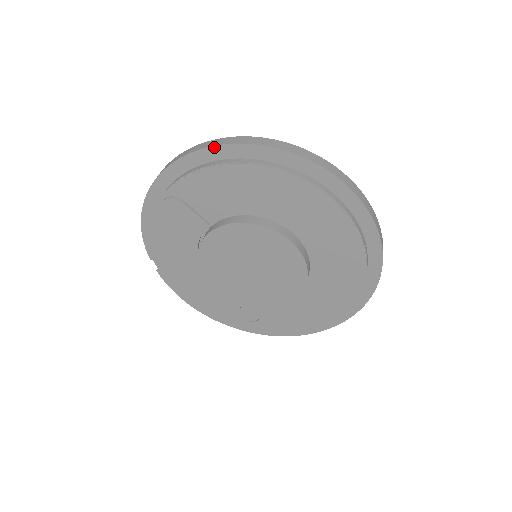
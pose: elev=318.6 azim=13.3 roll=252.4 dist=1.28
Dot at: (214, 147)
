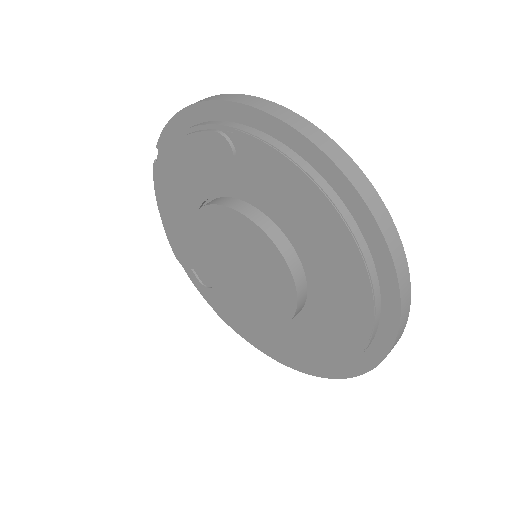
Dot at: (321, 151)
